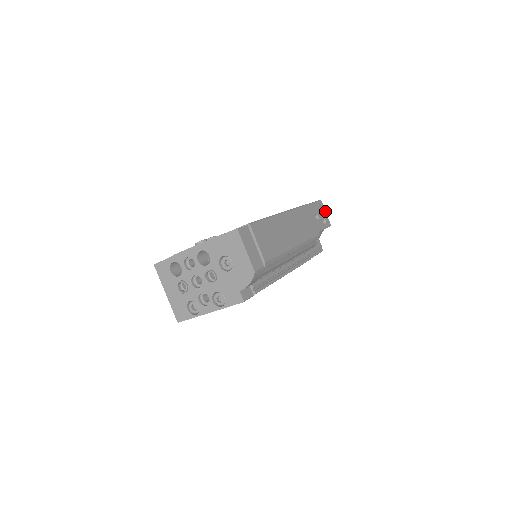
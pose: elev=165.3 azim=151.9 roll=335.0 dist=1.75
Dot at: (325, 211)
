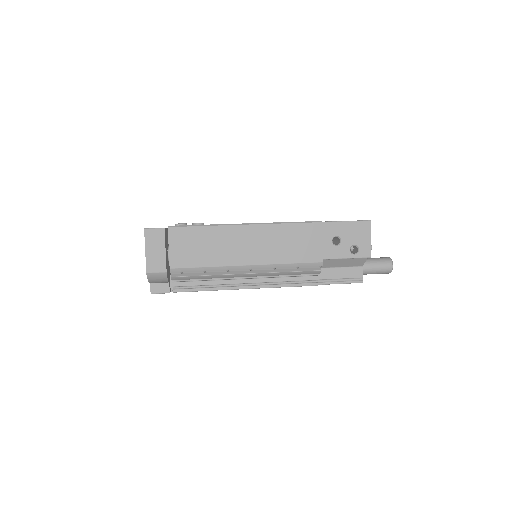
Dot at: (370, 236)
